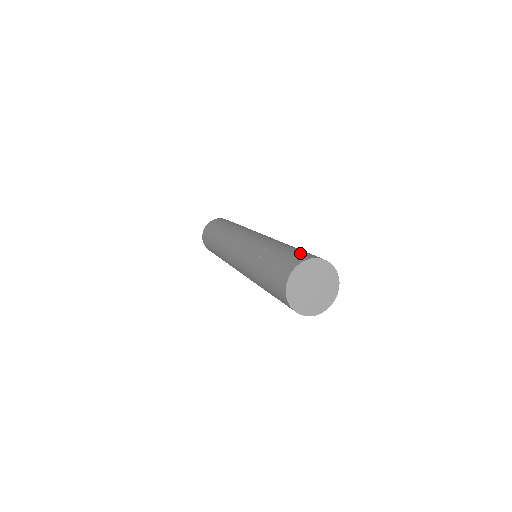
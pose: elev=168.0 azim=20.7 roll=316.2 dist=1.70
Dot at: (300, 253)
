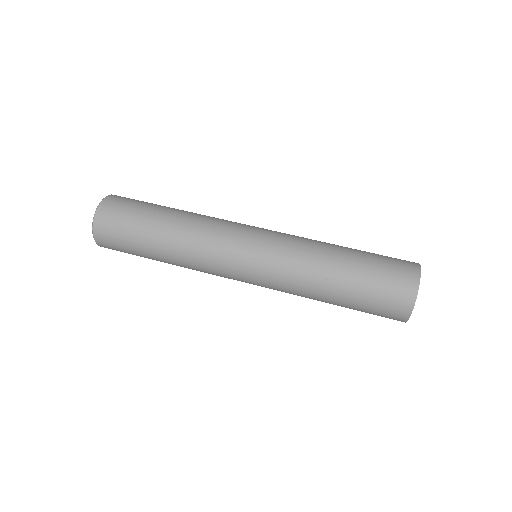
Dot at: (390, 285)
